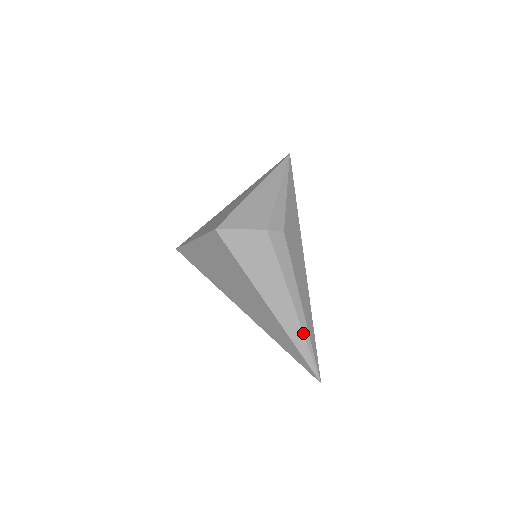
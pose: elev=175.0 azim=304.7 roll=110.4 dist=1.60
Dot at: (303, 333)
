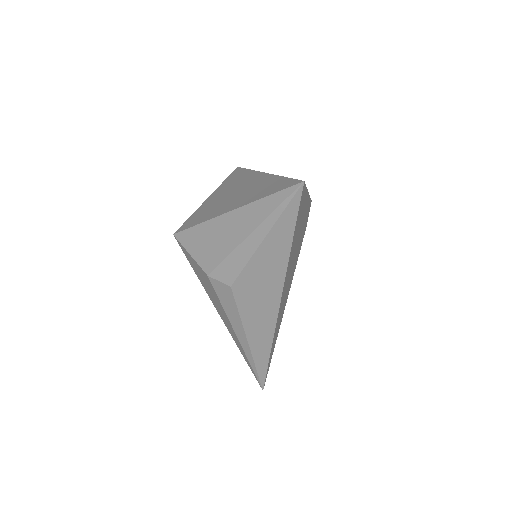
Dot at: (247, 358)
